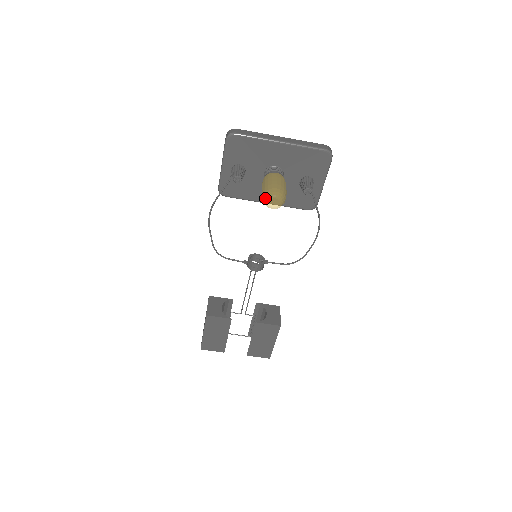
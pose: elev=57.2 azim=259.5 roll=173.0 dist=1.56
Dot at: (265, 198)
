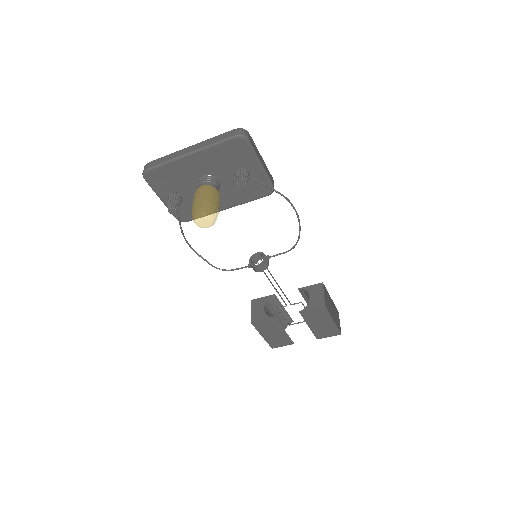
Dot at: occluded
